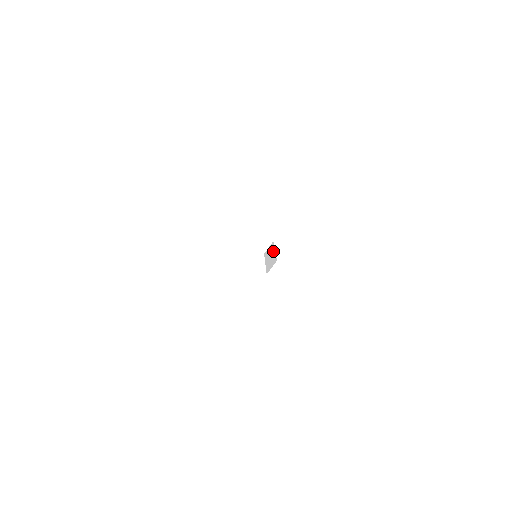
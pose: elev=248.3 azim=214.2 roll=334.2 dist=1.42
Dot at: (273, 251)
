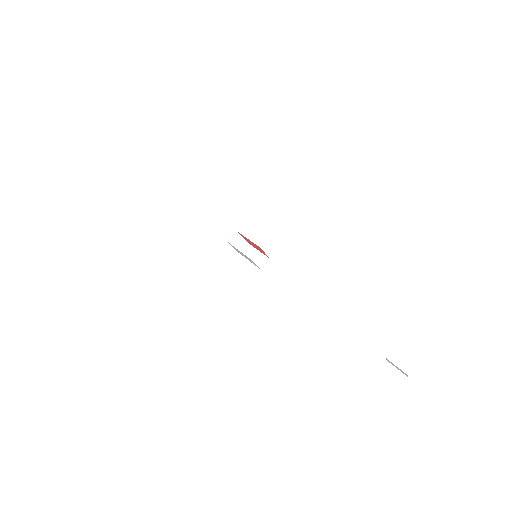
Dot at: (256, 251)
